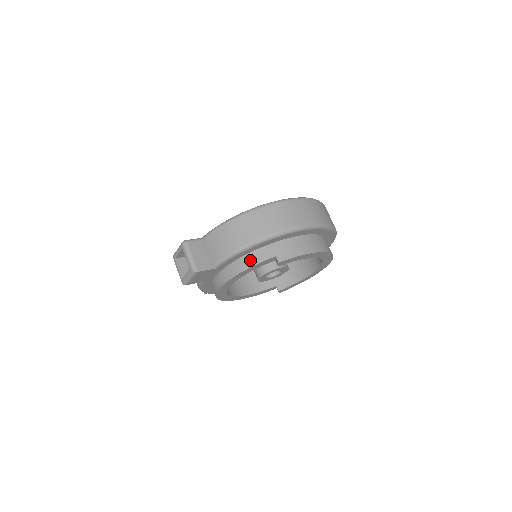
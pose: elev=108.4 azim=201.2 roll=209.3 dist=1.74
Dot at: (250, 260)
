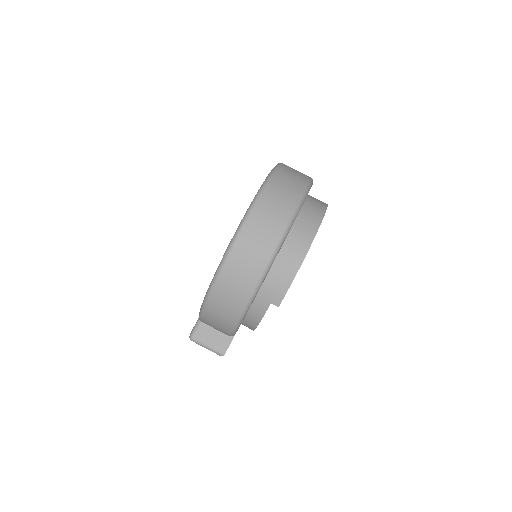
Dot at: (253, 318)
